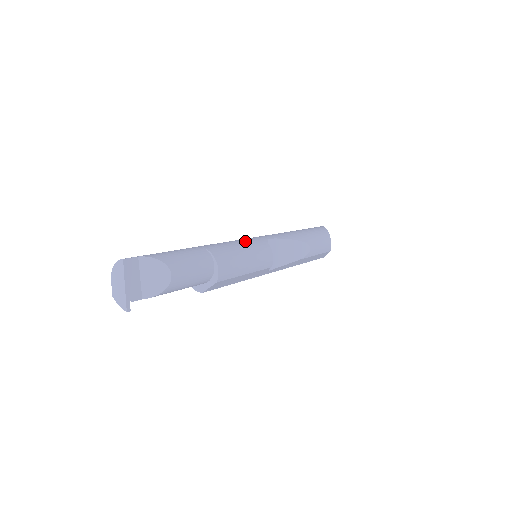
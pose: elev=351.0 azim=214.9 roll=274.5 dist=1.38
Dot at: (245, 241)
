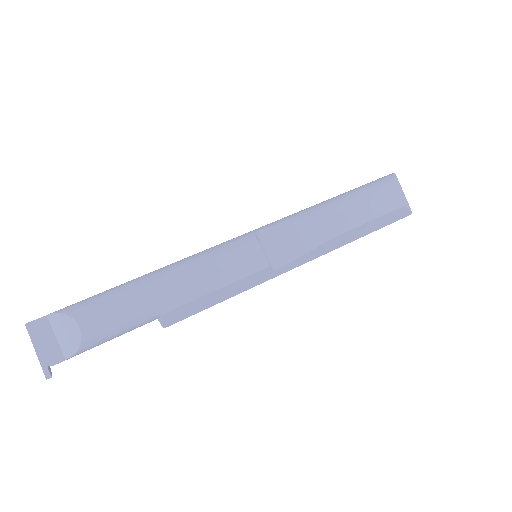
Dot at: (217, 246)
